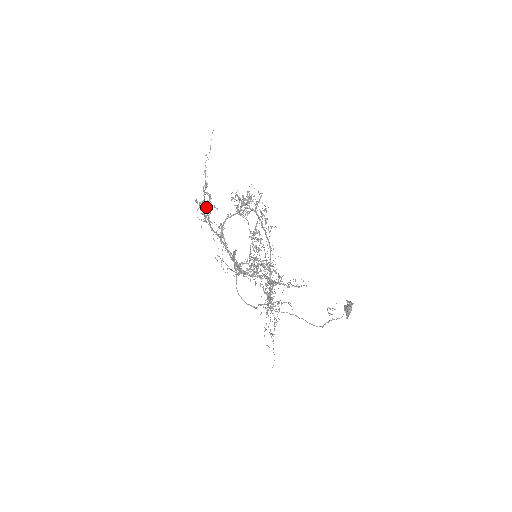
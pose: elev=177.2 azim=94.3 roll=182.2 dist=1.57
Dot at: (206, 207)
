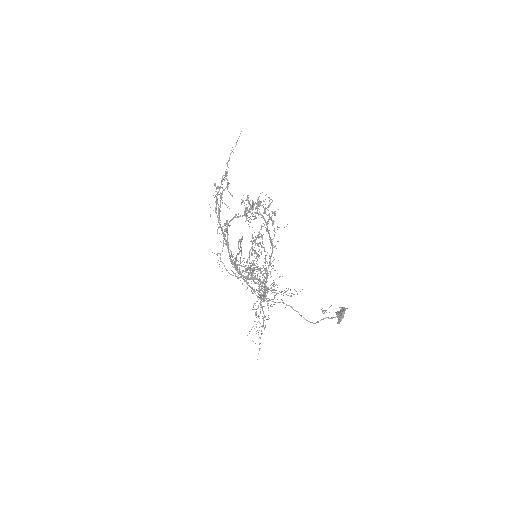
Dot at: (221, 194)
